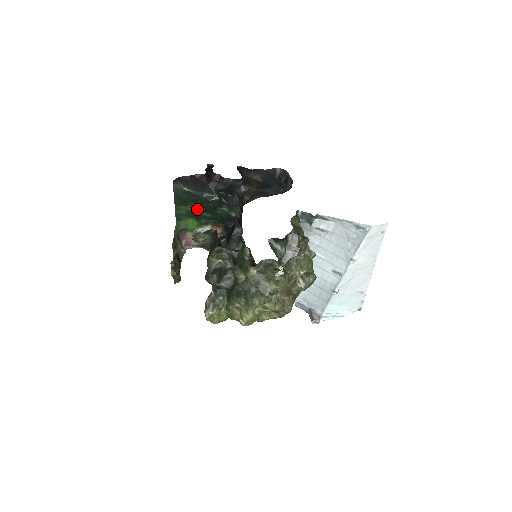
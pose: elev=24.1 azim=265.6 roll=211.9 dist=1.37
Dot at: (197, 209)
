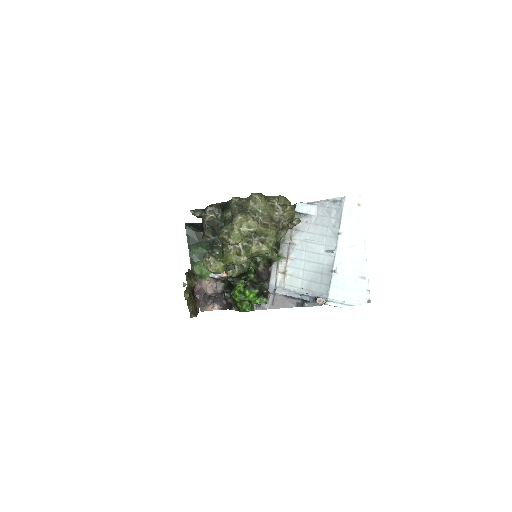
Dot at: (207, 250)
